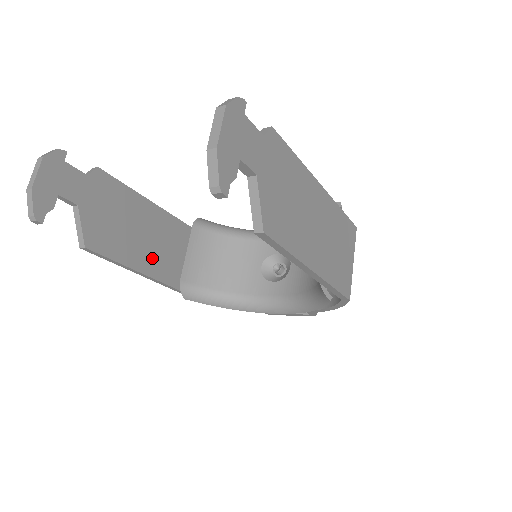
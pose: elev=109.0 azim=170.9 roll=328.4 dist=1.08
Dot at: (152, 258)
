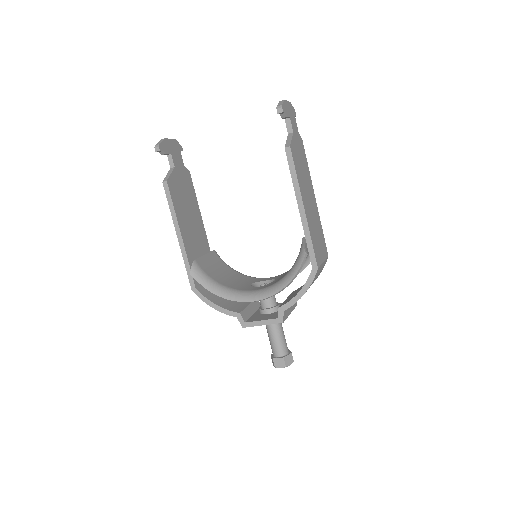
Dot at: (187, 232)
